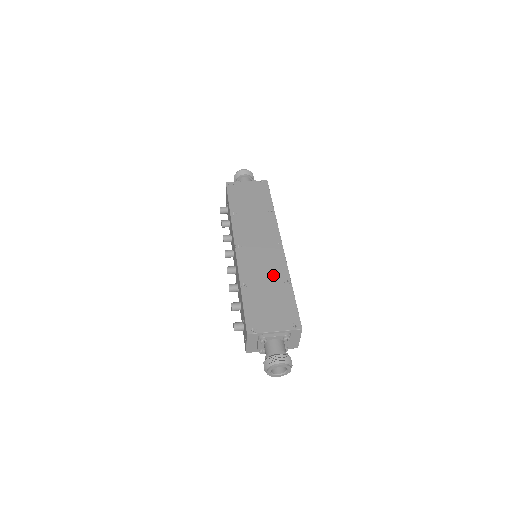
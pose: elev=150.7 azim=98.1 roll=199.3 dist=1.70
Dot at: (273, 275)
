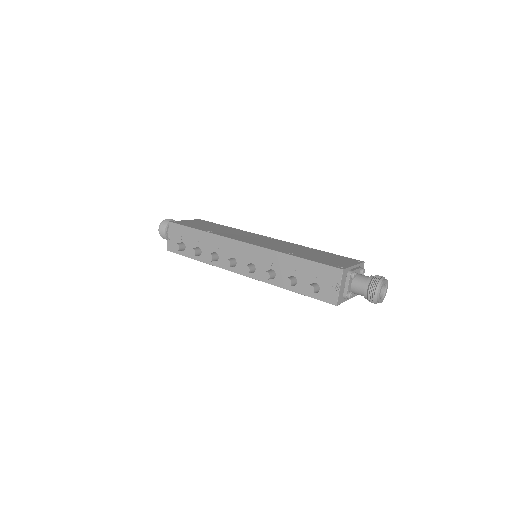
Dot at: (298, 248)
